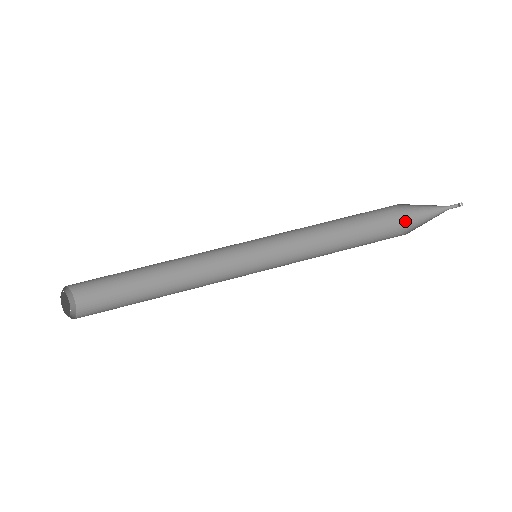
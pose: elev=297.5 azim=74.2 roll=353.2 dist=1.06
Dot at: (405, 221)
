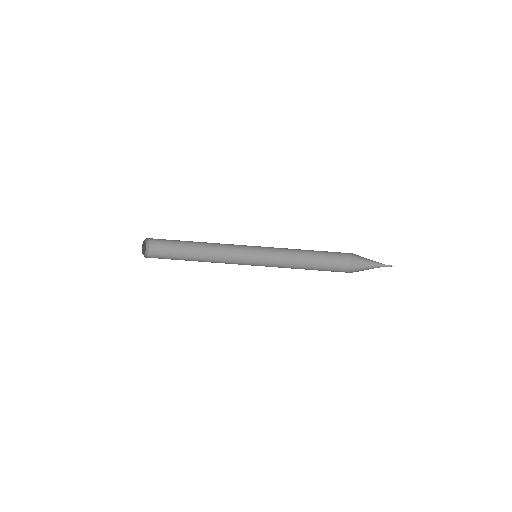
Dot at: (356, 263)
